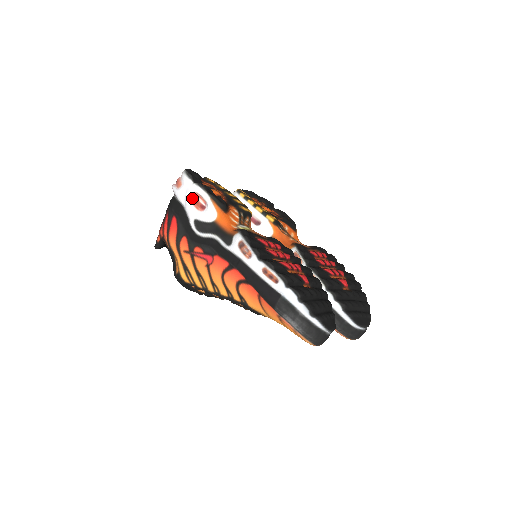
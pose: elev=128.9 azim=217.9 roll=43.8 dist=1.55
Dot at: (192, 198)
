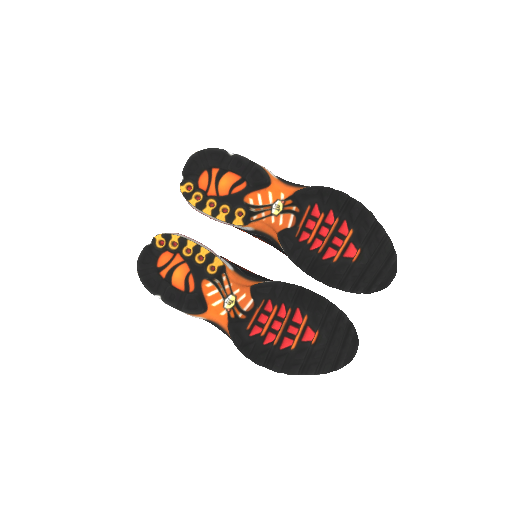
Dot at: occluded
